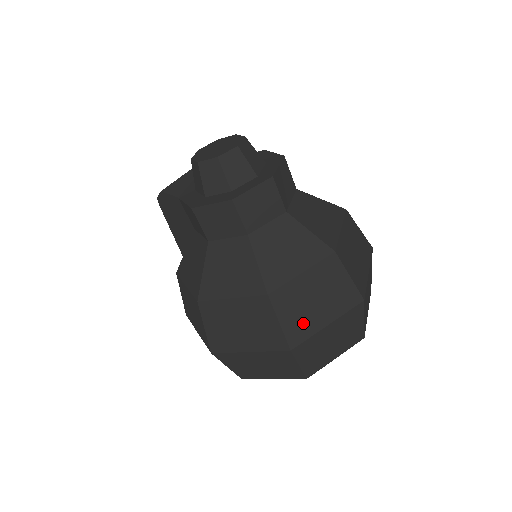
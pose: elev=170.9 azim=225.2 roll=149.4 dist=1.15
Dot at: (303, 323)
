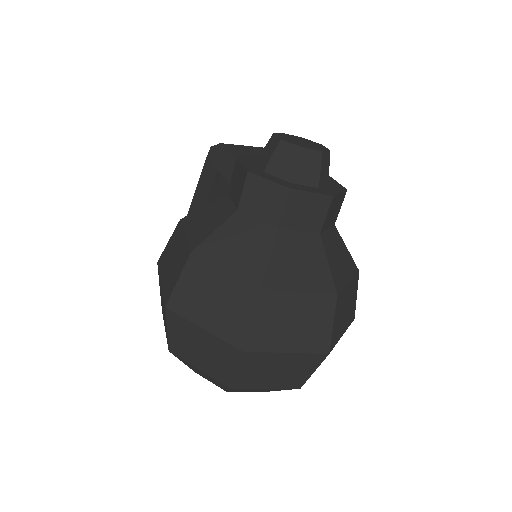
Dot at: (270, 335)
